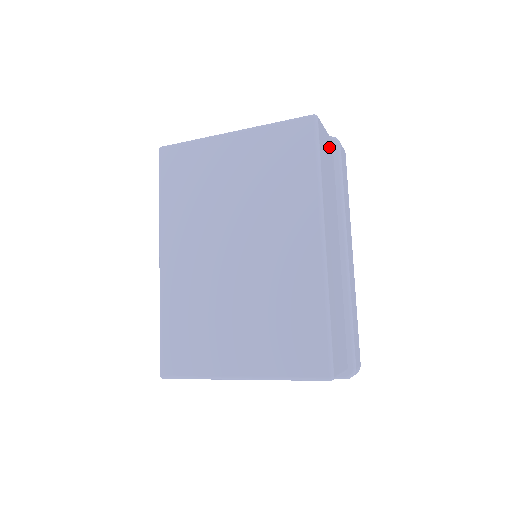
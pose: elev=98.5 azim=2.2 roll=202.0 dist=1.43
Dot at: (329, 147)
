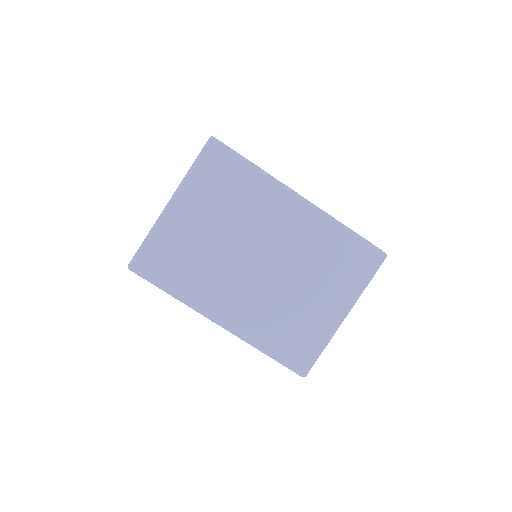
Dot at: occluded
